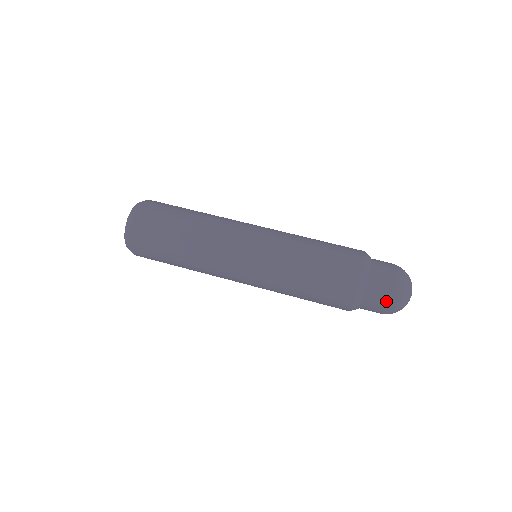
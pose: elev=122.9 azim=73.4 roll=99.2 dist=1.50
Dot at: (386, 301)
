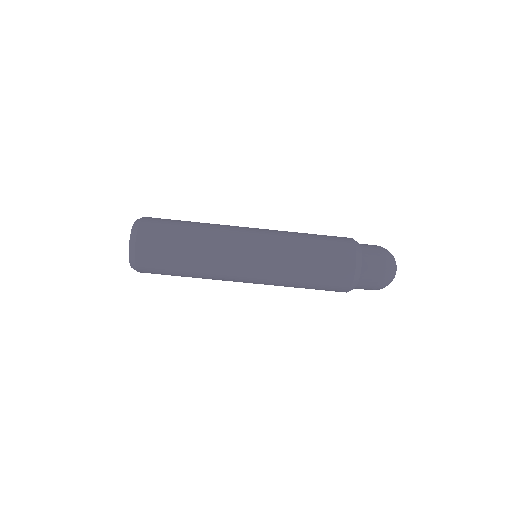
Dot at: occluded
